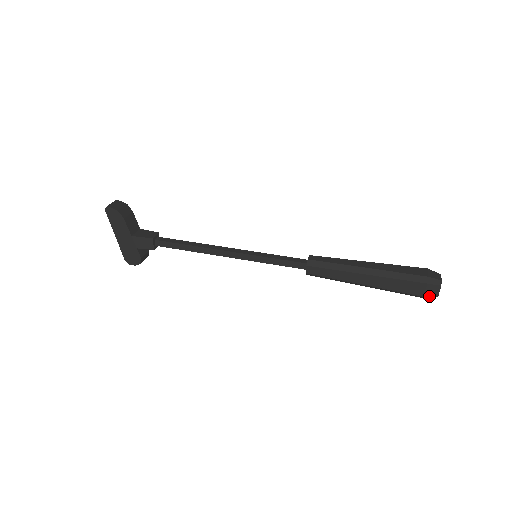
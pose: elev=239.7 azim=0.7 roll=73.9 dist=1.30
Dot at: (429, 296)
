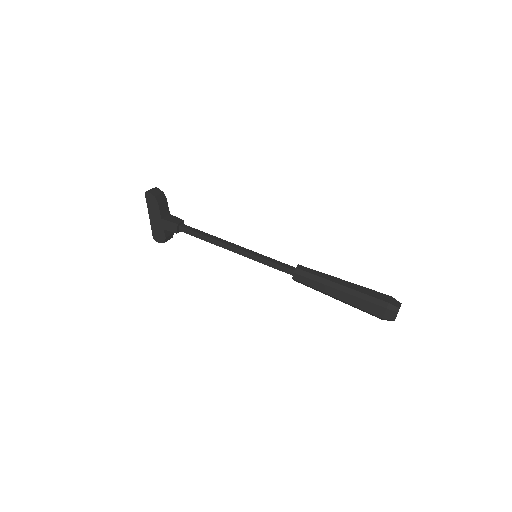
Dot at: (387, 319)
